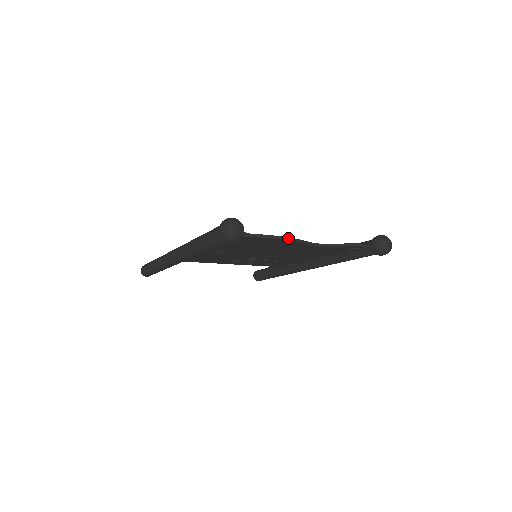
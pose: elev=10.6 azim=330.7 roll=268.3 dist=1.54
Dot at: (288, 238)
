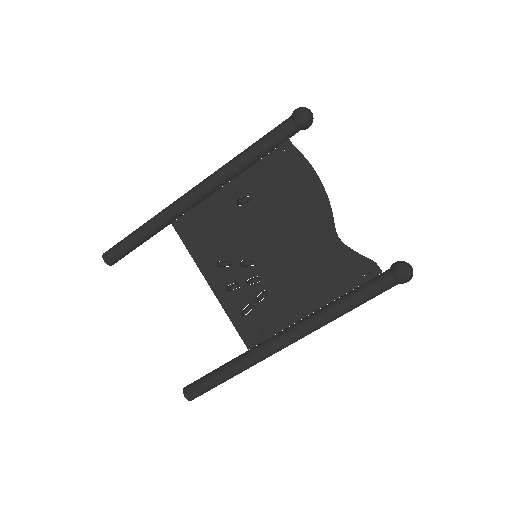
Dot at: (325, 191)
